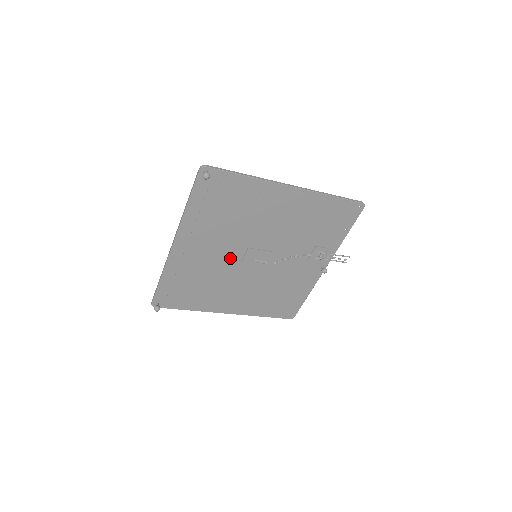
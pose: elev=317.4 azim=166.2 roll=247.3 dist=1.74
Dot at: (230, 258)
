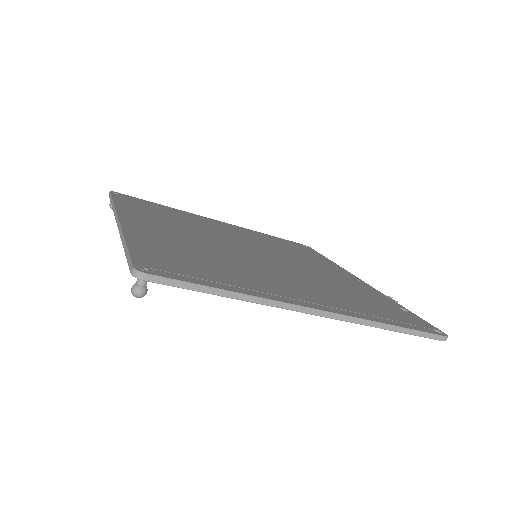
Dot at: occluded
